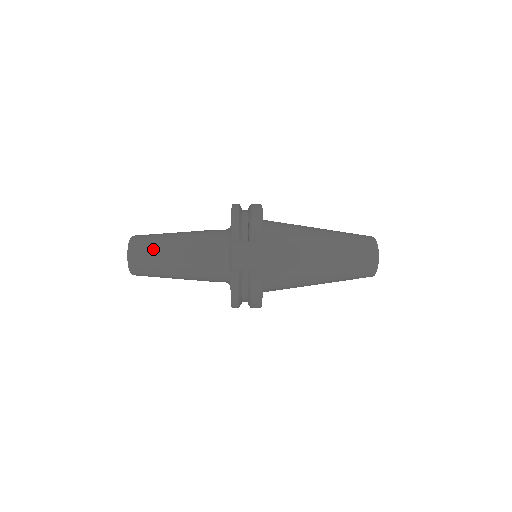
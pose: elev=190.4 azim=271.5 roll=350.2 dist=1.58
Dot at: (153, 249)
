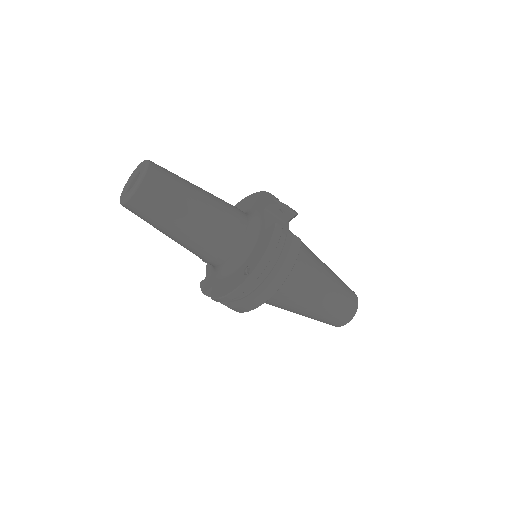
Dot at: (178, 177)
